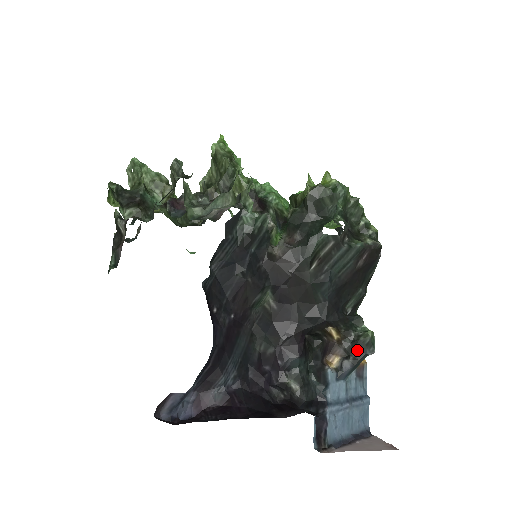
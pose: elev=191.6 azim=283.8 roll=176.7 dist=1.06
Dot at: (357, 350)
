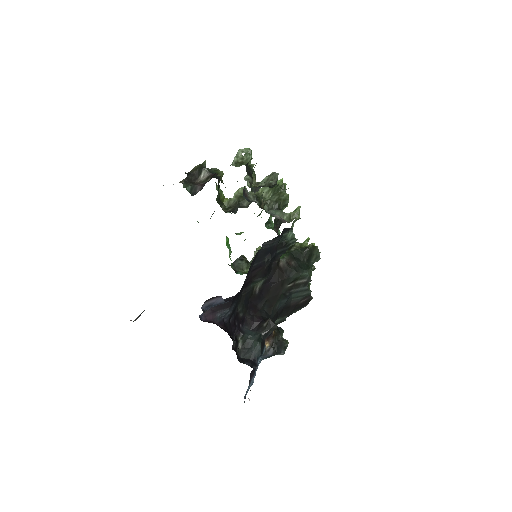
Dot at: (279, 347)
